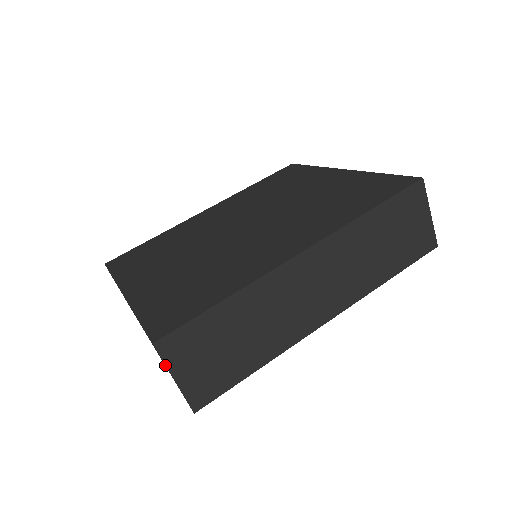
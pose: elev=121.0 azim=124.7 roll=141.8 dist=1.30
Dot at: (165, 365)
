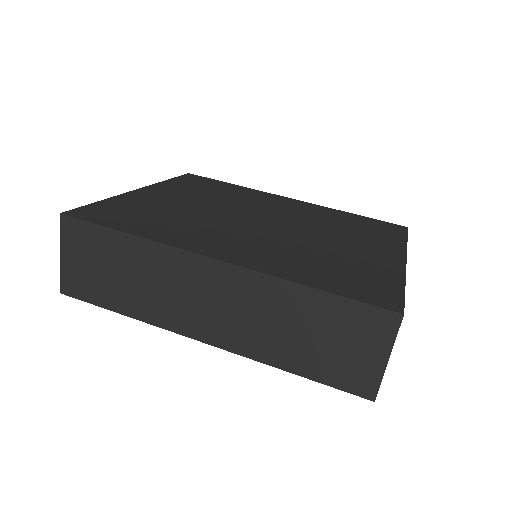
Dot at: occluded
